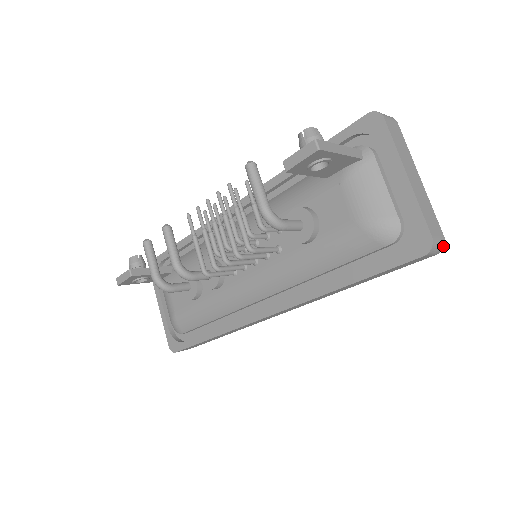
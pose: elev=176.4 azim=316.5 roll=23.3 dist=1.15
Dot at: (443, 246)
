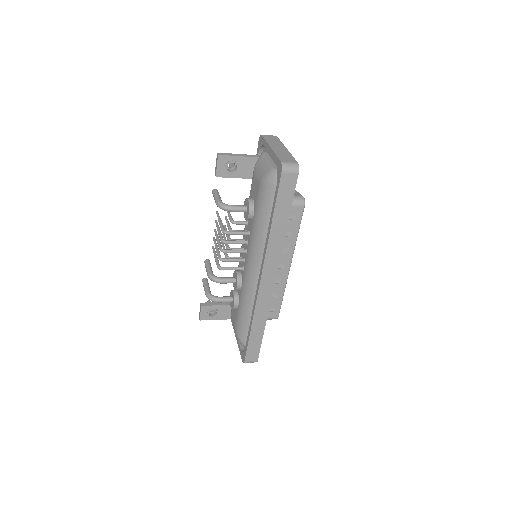
Dot at: (298, 167)
